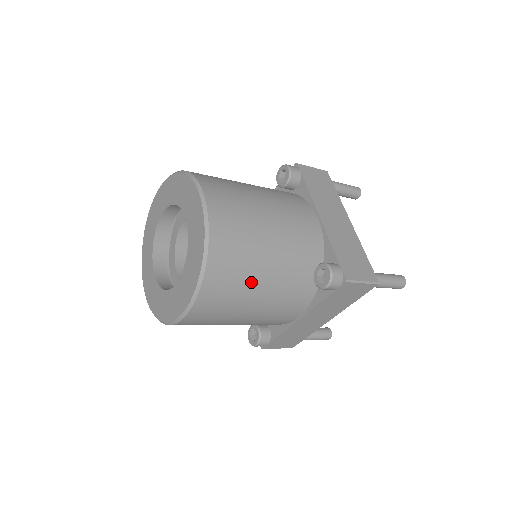
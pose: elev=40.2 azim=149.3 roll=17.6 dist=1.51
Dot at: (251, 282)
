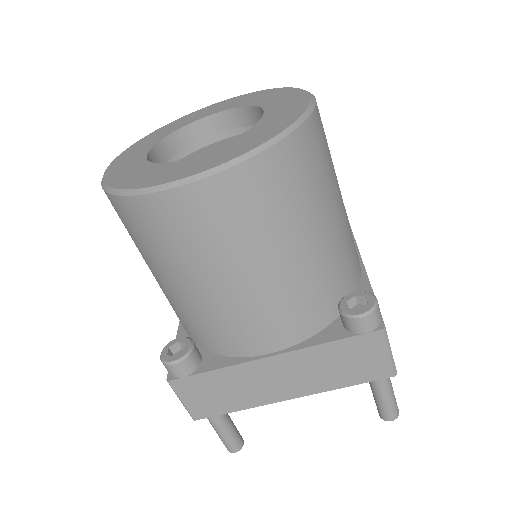
Dot at: (294, 225)
